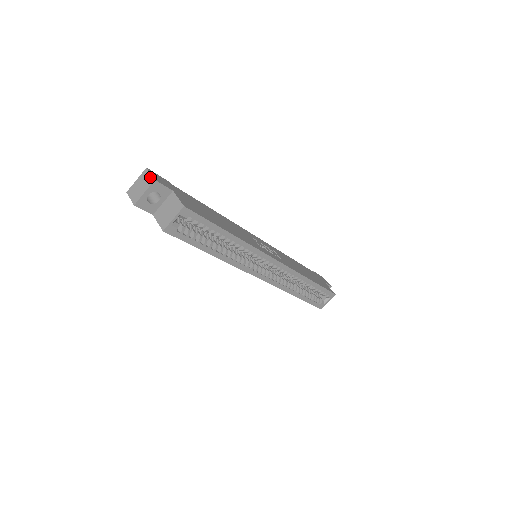
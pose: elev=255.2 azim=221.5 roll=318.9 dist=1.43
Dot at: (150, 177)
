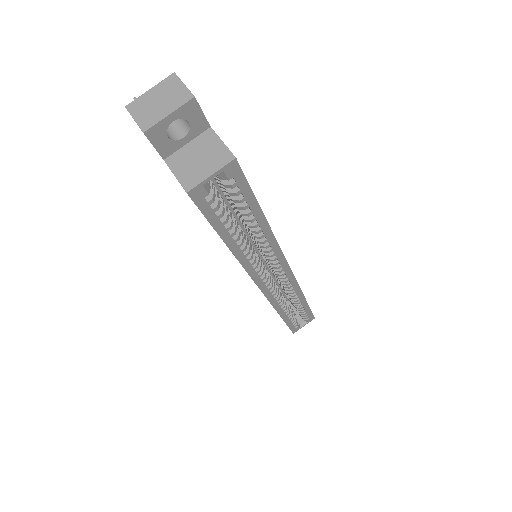
Dot at: (184, 90)
